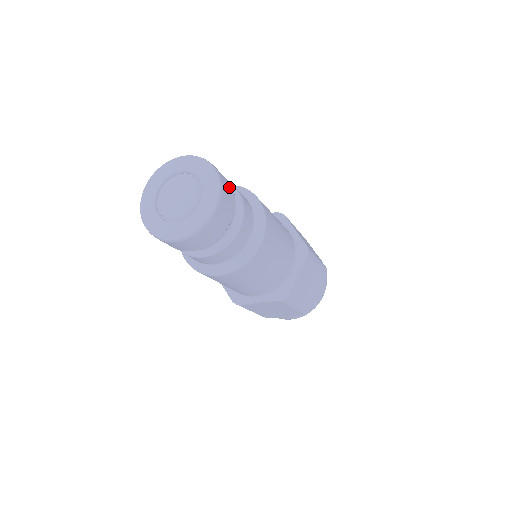
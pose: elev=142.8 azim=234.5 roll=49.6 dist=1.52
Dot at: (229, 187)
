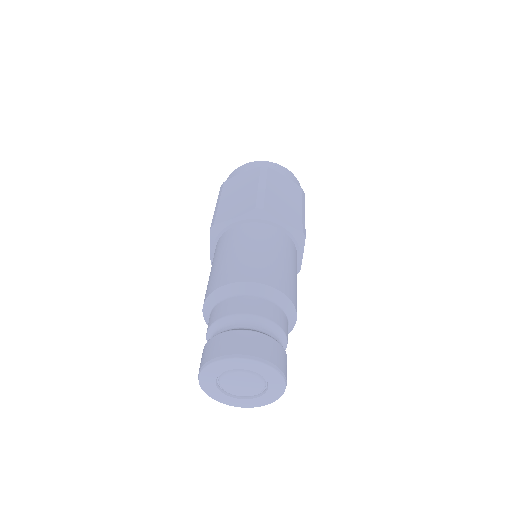
Dot at: (277, 350)
